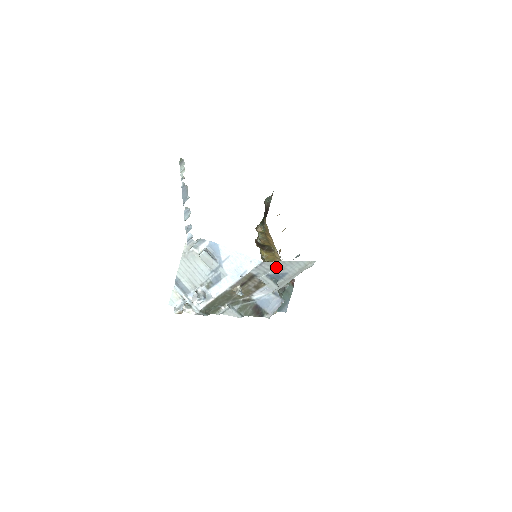
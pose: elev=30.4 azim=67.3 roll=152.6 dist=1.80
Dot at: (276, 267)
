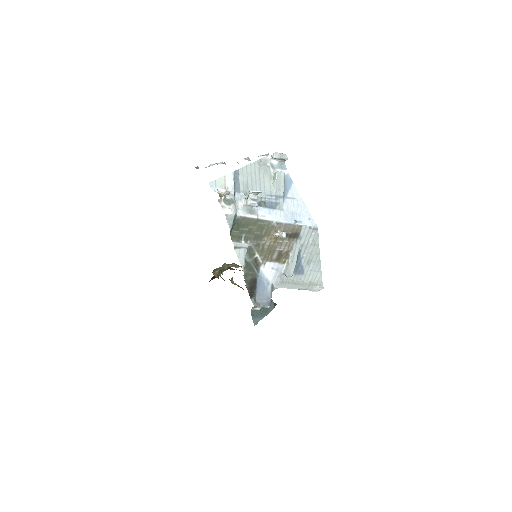
Dot at: (310, 252)
